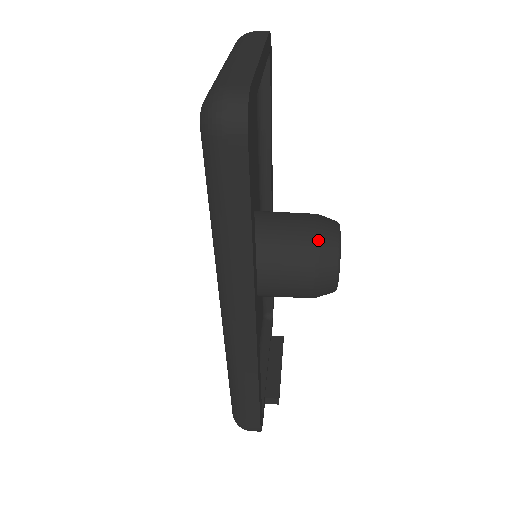
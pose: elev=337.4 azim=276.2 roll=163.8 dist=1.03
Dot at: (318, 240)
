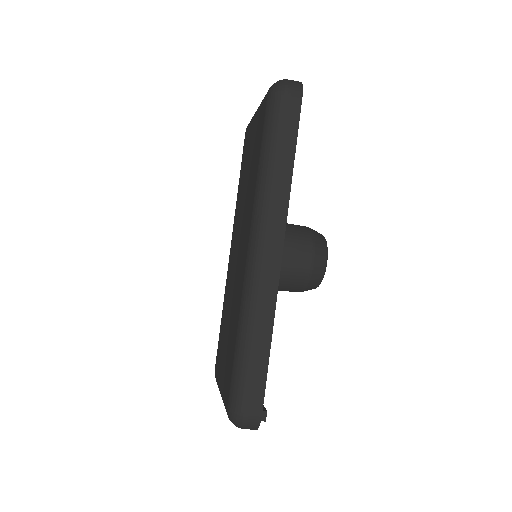
Dot at: (311, 231)
